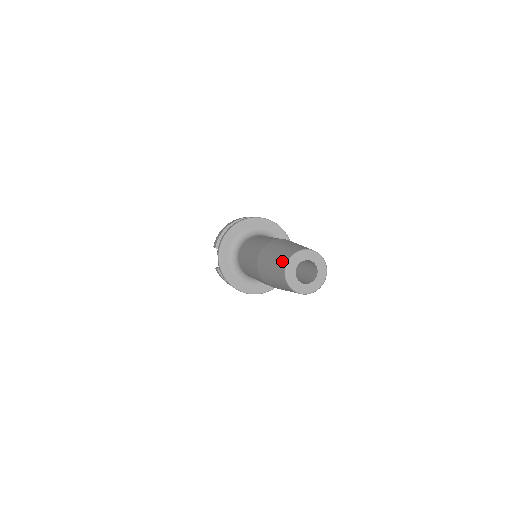
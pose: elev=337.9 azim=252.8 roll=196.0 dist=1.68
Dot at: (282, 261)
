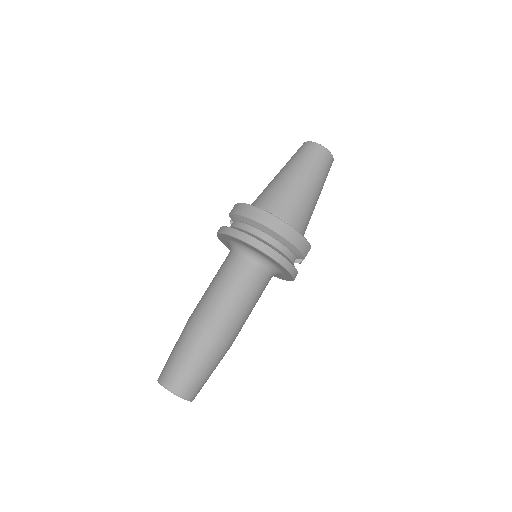
Dot at: (162, 372)
